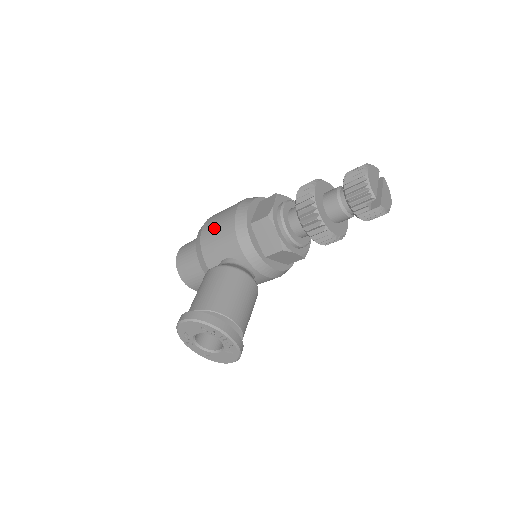
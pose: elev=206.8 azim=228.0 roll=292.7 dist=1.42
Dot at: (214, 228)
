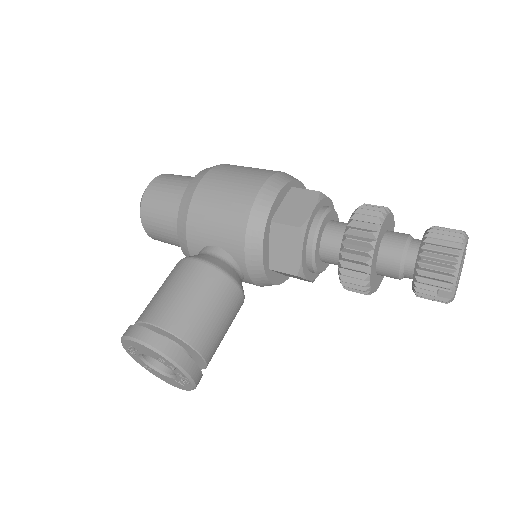
Dot at: (217, 197)
